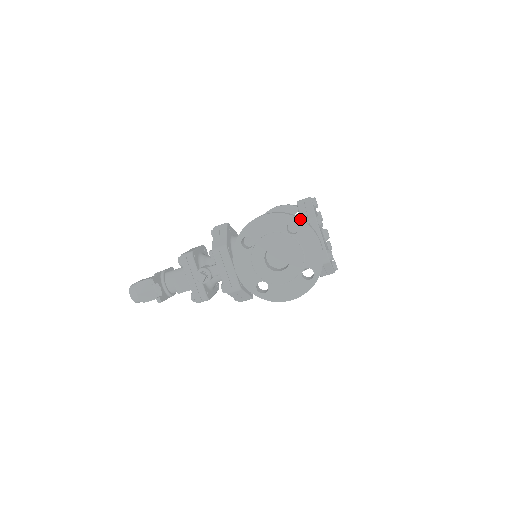
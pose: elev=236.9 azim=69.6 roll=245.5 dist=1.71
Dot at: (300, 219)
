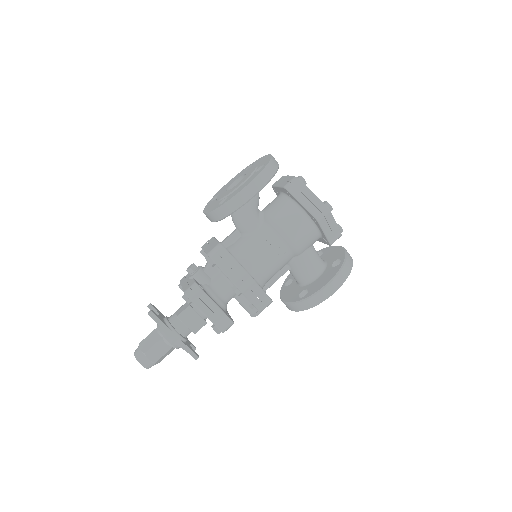
Dot at: (253, 162)
